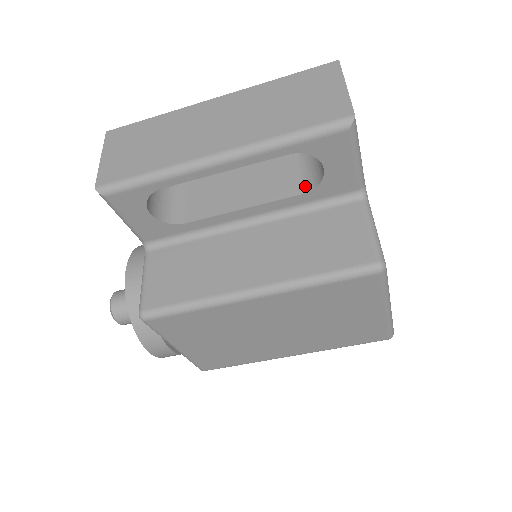
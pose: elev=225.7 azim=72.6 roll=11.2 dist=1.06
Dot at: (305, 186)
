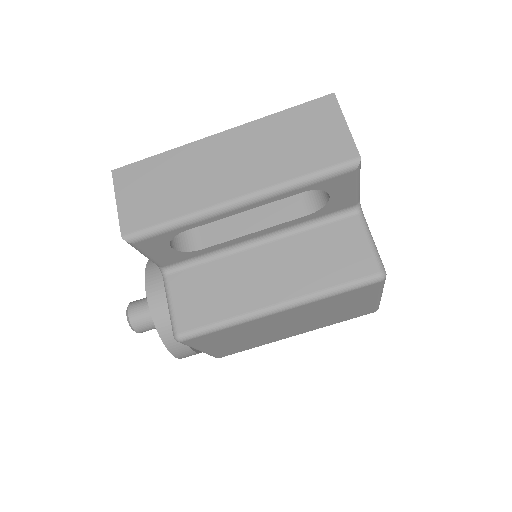
Dot at: (309, 207)
